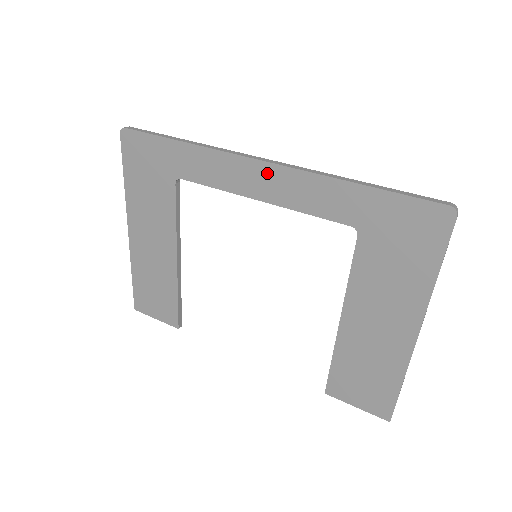
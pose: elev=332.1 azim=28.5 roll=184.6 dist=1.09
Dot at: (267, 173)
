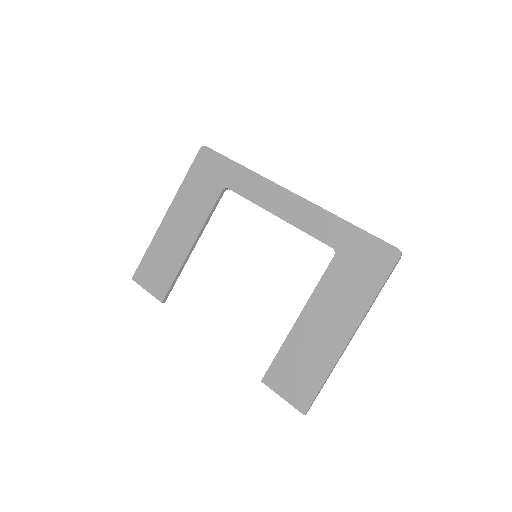
Dot at: (291, 200)
